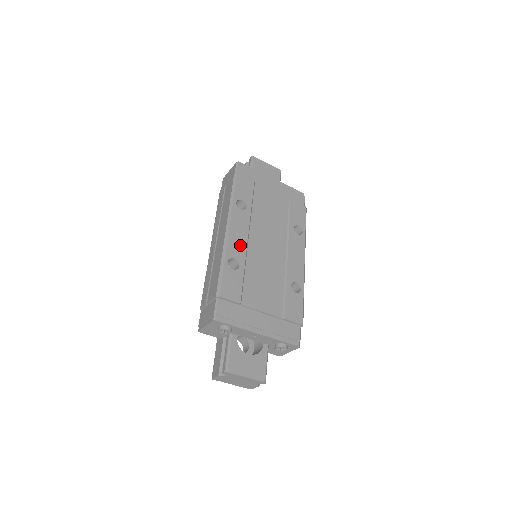
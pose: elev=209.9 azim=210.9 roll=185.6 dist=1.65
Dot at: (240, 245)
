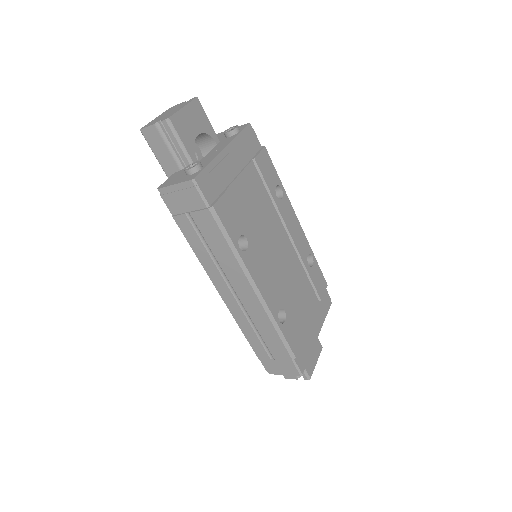
Dot at: (272, 290)
